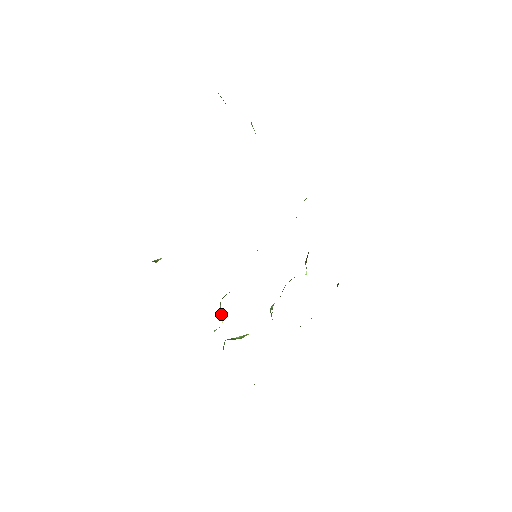
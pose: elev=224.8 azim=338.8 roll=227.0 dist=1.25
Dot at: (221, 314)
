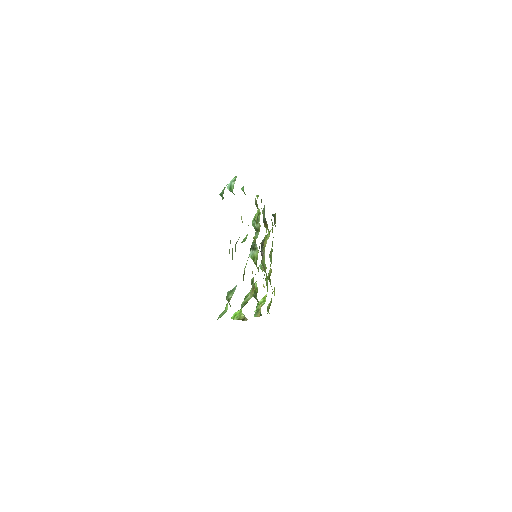
Dot at: (259, 303)
